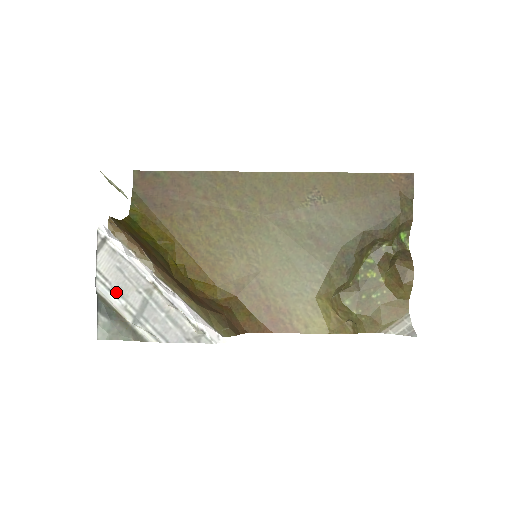
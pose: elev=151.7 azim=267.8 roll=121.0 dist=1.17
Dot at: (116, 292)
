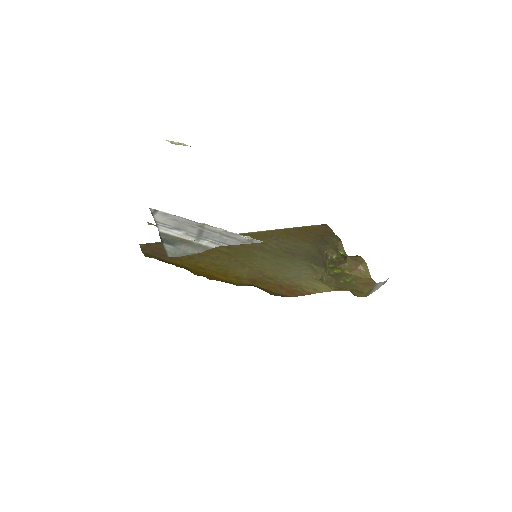
Dot at: (176, 228)
